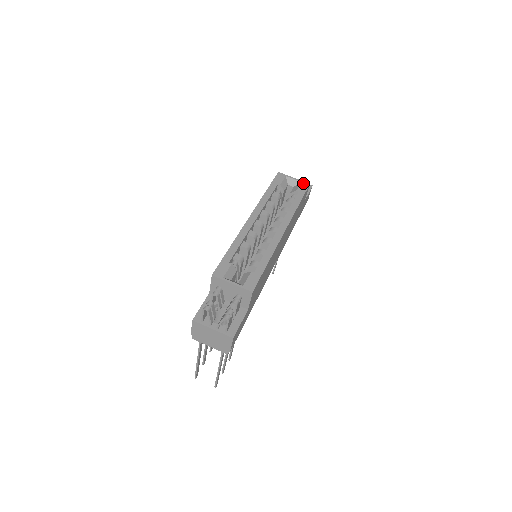
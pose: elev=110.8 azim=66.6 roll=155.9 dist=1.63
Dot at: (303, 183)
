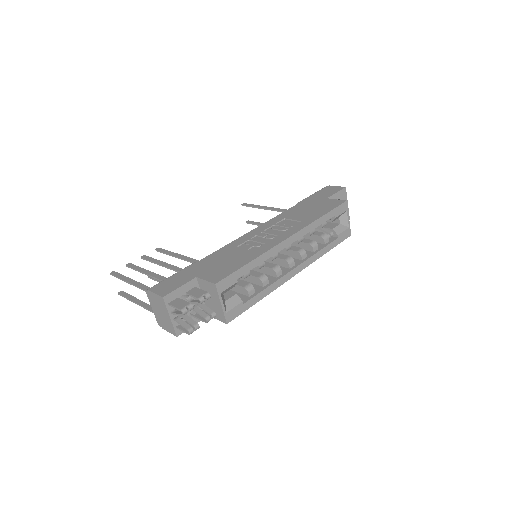
Dot at: (349, 230)
